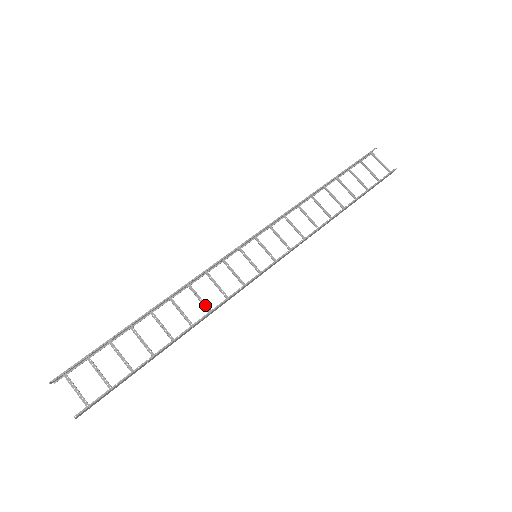
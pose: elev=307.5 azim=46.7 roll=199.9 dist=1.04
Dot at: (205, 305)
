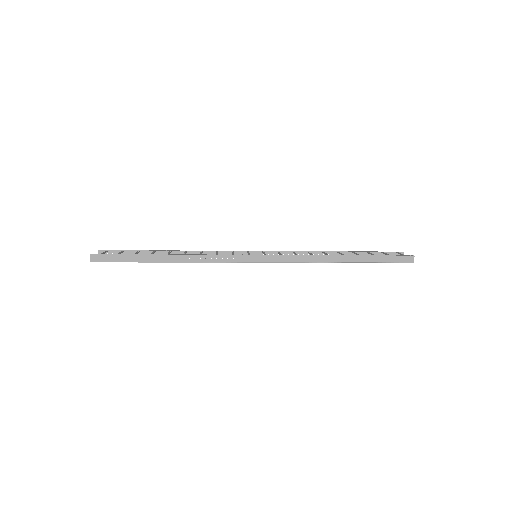
Dot at: occluded
